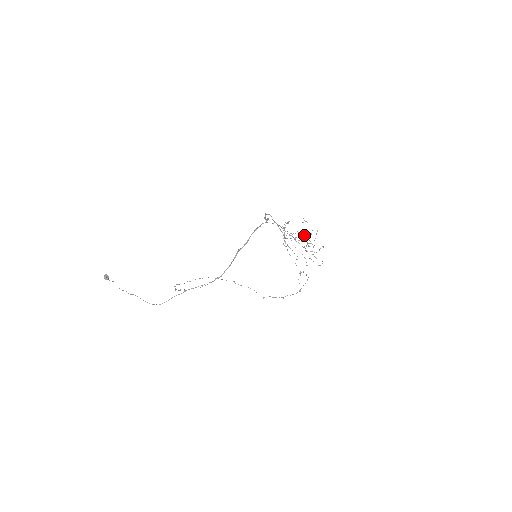
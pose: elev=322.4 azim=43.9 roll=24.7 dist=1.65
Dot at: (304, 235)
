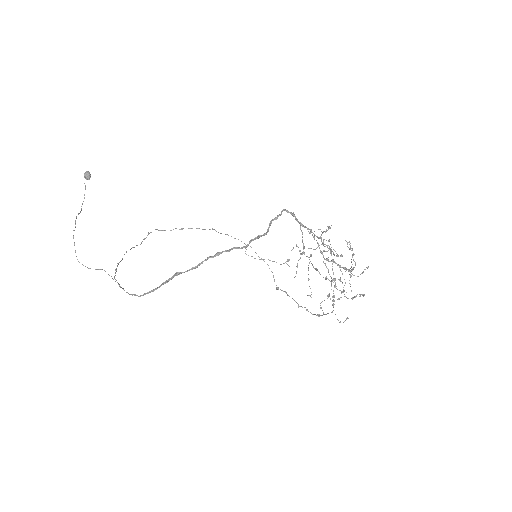
Dot at: (325, 277)
